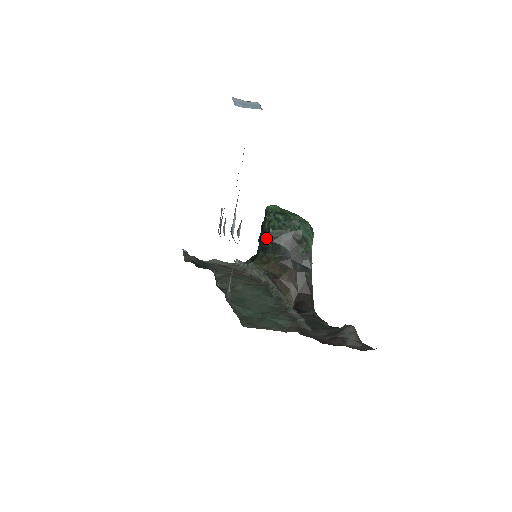
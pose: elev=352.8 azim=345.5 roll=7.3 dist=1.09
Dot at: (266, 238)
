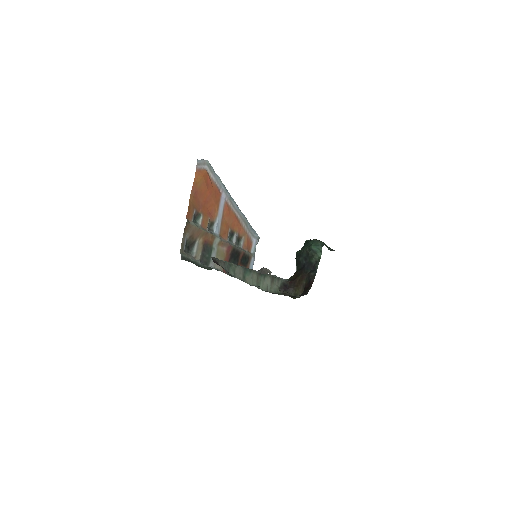
Dot at: occluded
